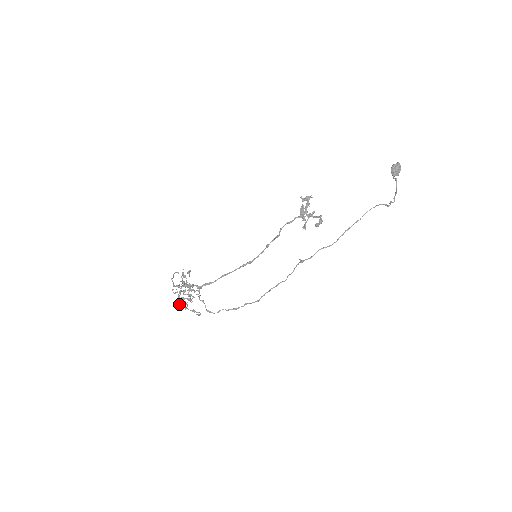
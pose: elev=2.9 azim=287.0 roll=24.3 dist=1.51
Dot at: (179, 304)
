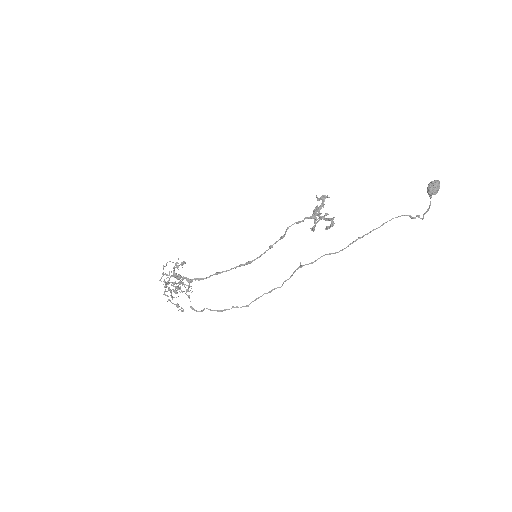
Dot at: (163, 294)
